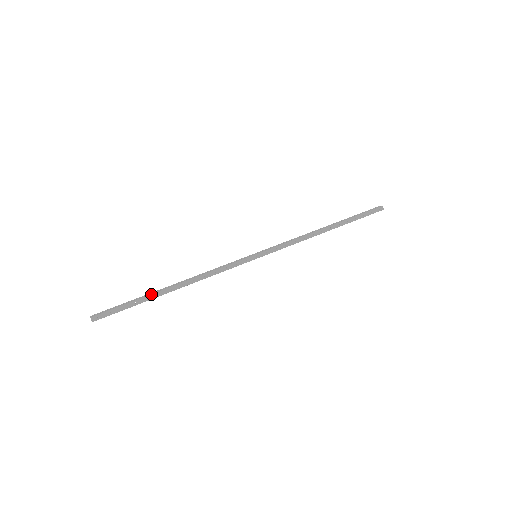
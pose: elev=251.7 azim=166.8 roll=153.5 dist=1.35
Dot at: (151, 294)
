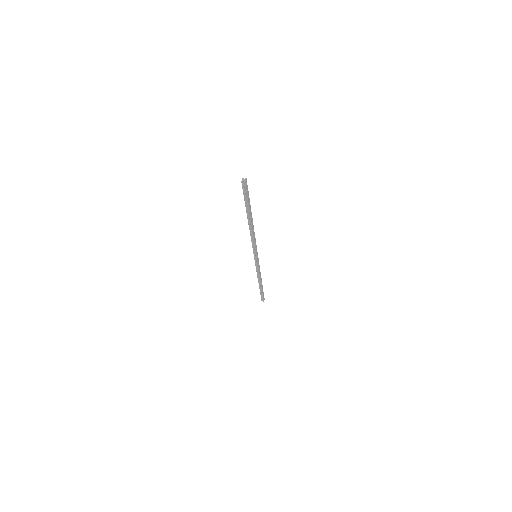
Dot at: occluded
